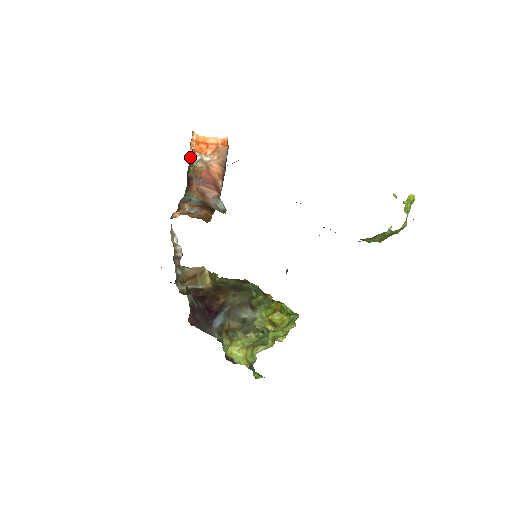
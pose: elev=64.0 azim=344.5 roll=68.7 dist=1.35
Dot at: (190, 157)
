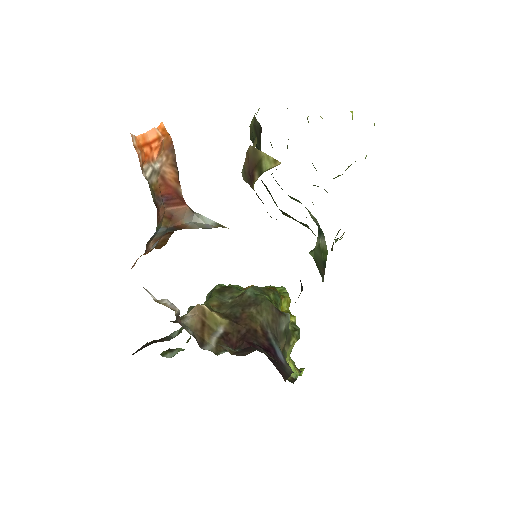
Dot at: occluded
